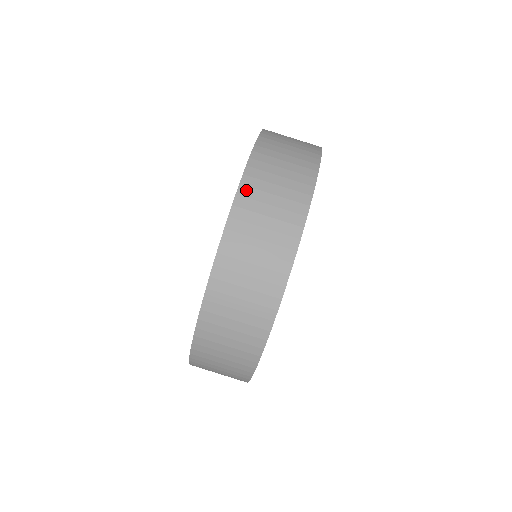
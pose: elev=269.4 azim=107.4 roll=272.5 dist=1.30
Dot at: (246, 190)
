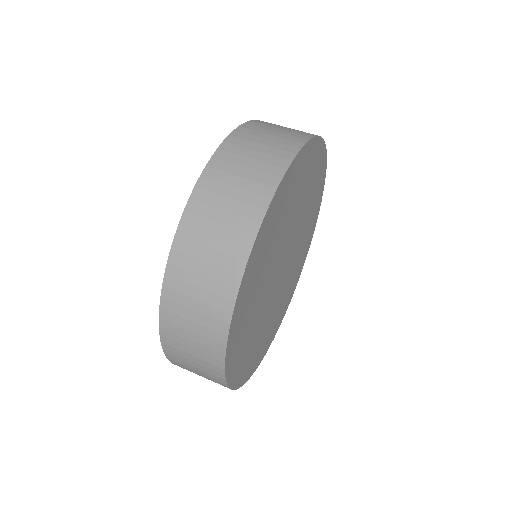
Dot at: (200, 194)
